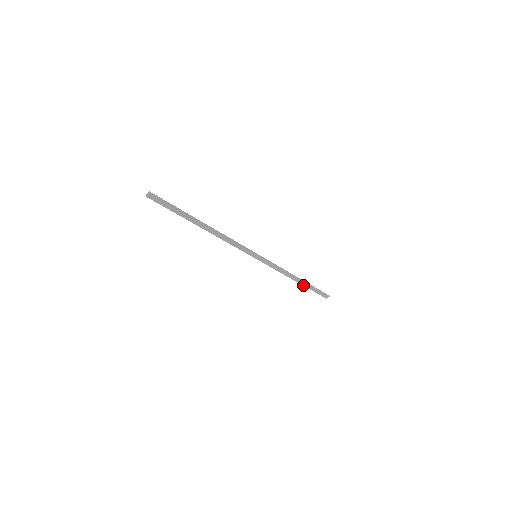
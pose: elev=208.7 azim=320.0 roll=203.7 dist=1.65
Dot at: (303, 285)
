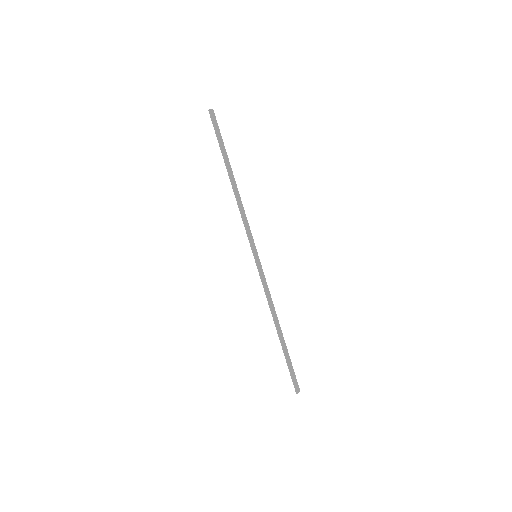
Dot at: (282, 344)
